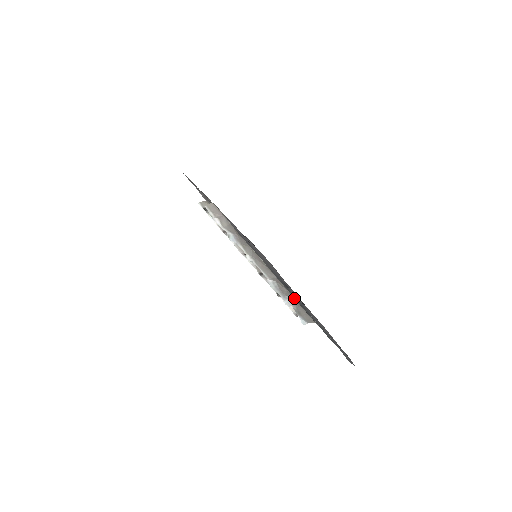
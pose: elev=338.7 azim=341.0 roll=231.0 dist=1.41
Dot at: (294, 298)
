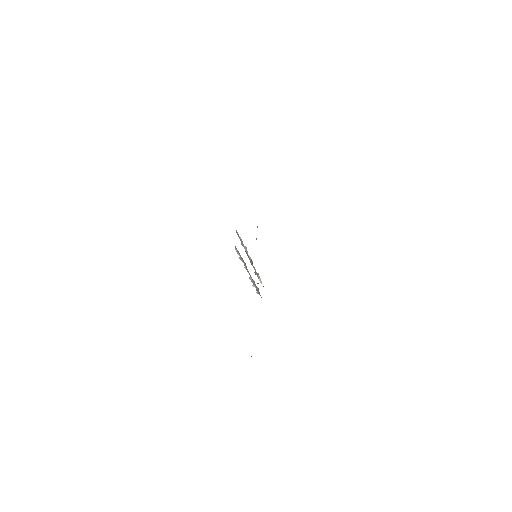
Dot at: occluded
